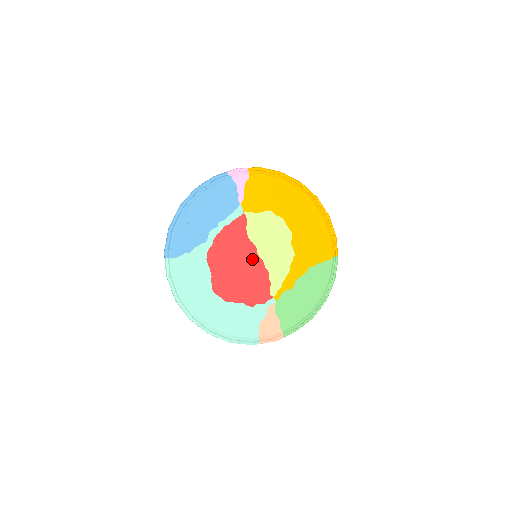
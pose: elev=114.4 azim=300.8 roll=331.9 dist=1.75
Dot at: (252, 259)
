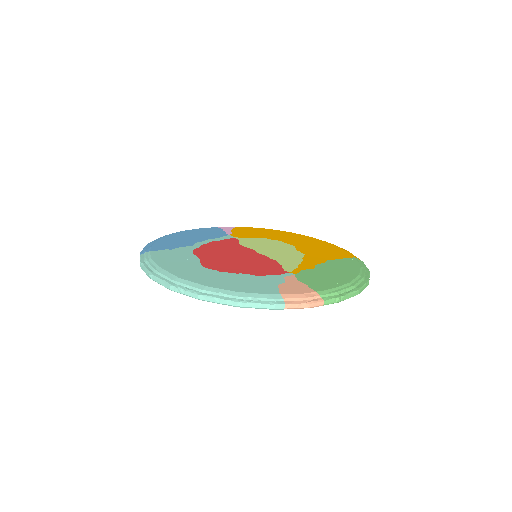
Dot at: (251, 254)
